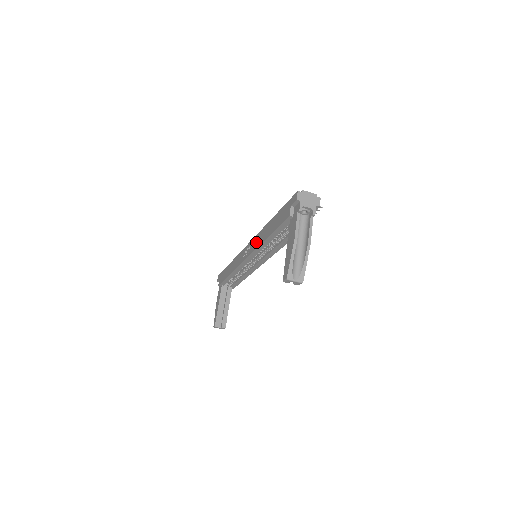
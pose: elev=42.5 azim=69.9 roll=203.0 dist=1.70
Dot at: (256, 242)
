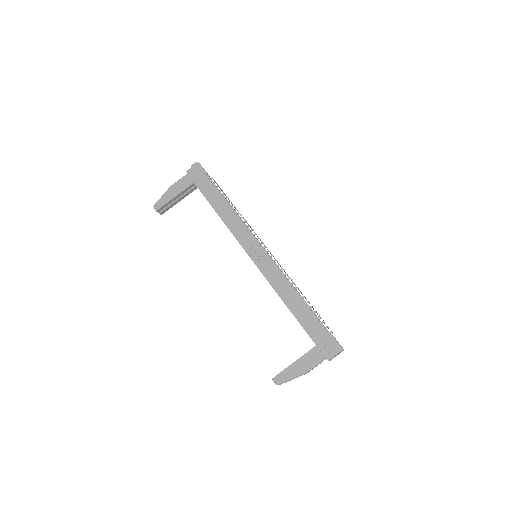
Dot at: (273, 276)
